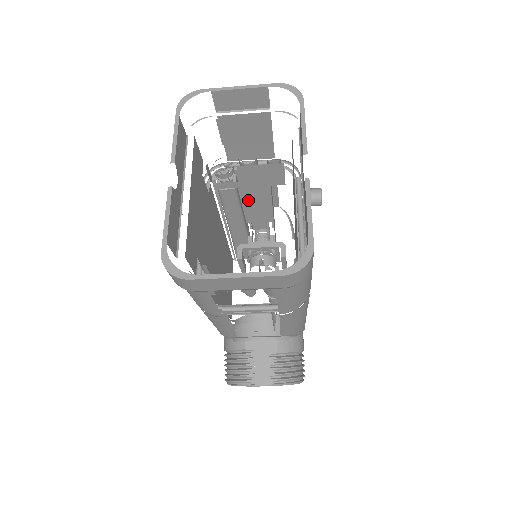
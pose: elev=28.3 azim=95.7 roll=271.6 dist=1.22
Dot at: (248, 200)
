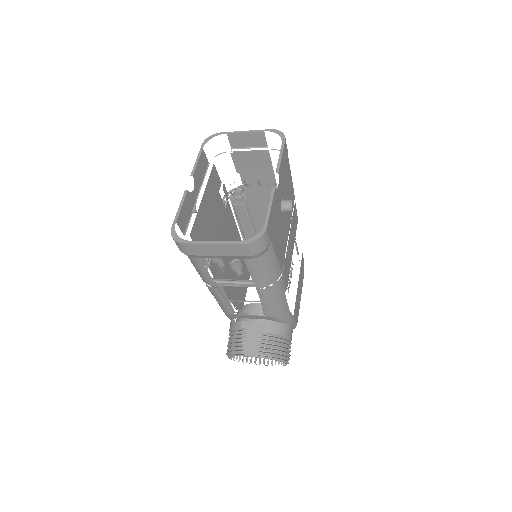
Dot at: (255, 215)
